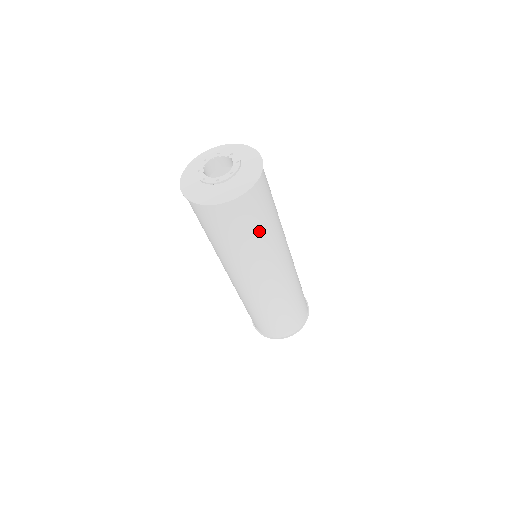
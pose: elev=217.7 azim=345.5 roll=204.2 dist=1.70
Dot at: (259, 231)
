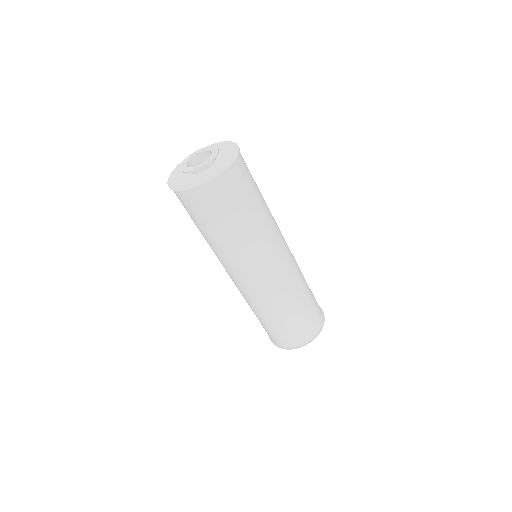
Dot at: (218, 230)
